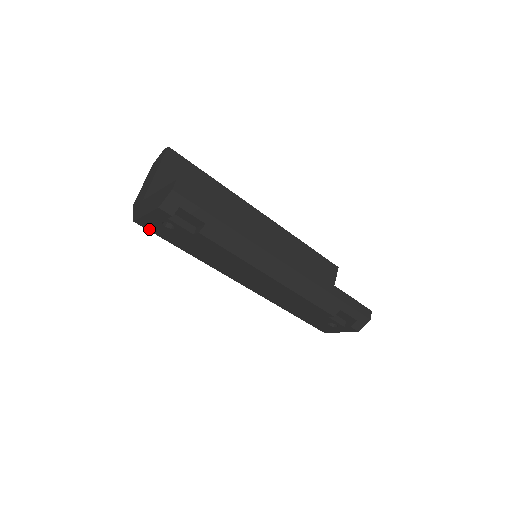
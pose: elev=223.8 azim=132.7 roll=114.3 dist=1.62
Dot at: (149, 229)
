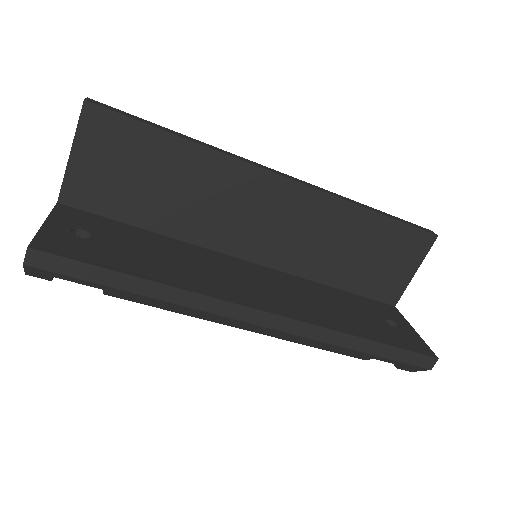
Dot at: occluded
